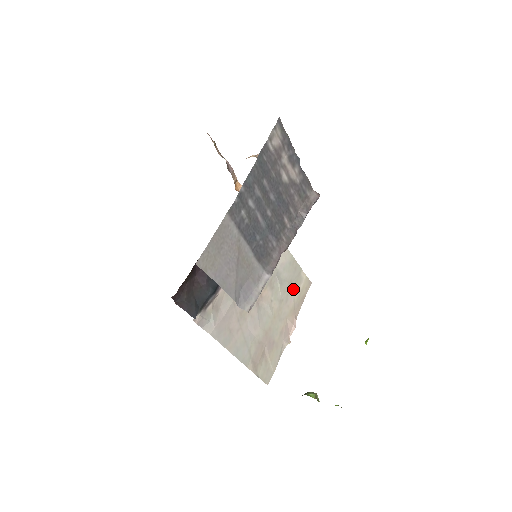
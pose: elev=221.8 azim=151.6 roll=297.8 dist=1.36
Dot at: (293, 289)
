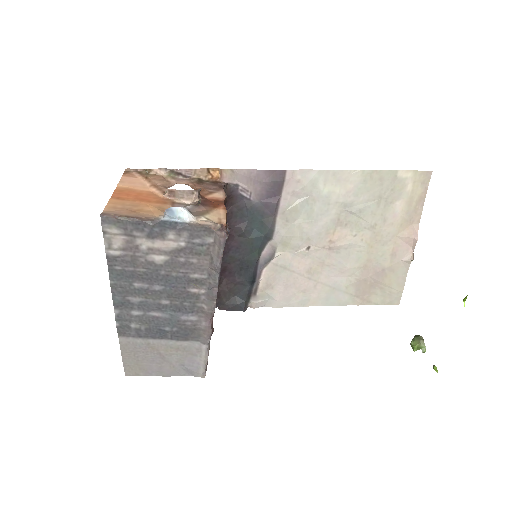
Dot at: (391, 201)
